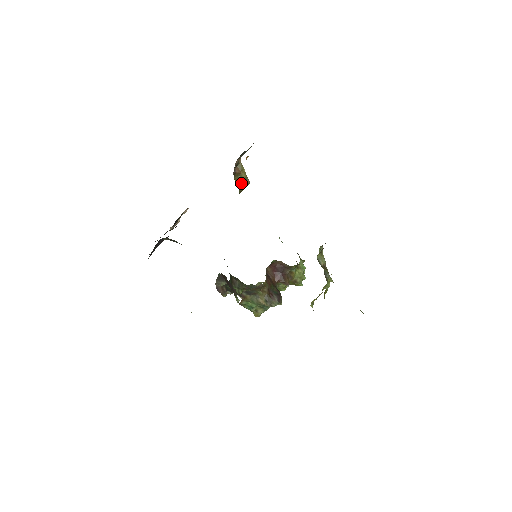
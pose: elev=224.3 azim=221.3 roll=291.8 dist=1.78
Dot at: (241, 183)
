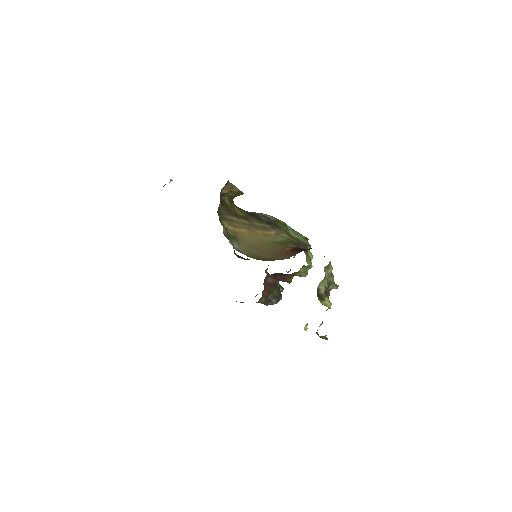
Dot at: (233, 196)
